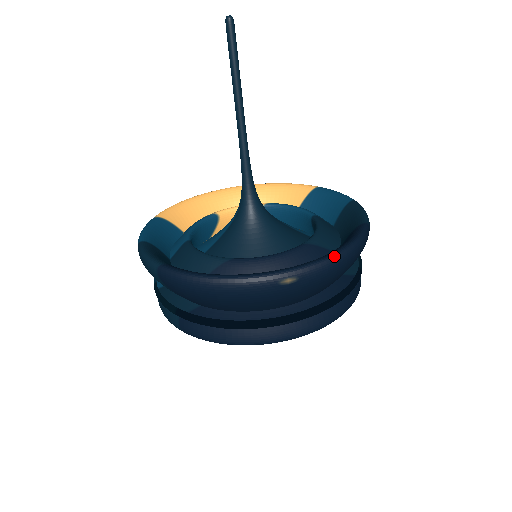
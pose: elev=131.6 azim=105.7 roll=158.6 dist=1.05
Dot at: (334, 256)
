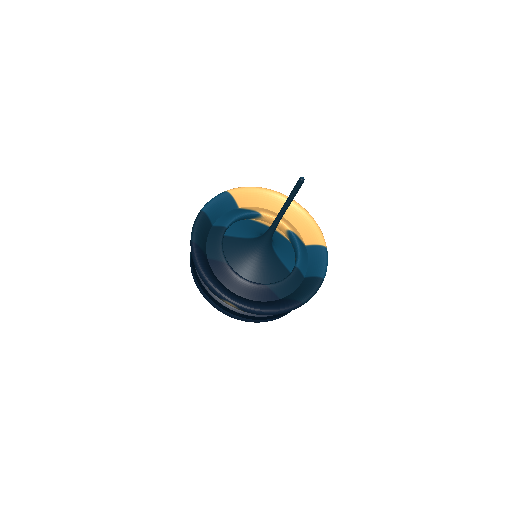
Dot at: (260, 311)
